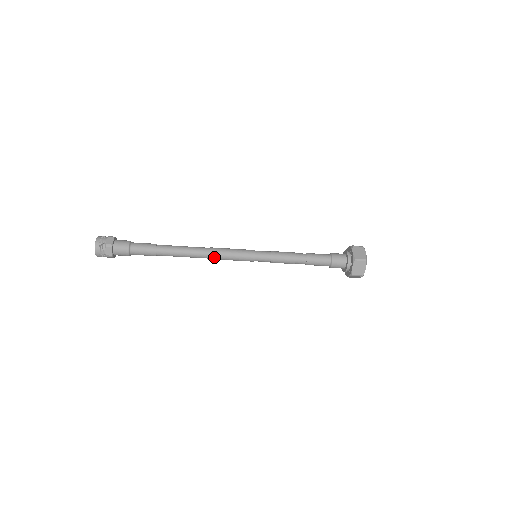
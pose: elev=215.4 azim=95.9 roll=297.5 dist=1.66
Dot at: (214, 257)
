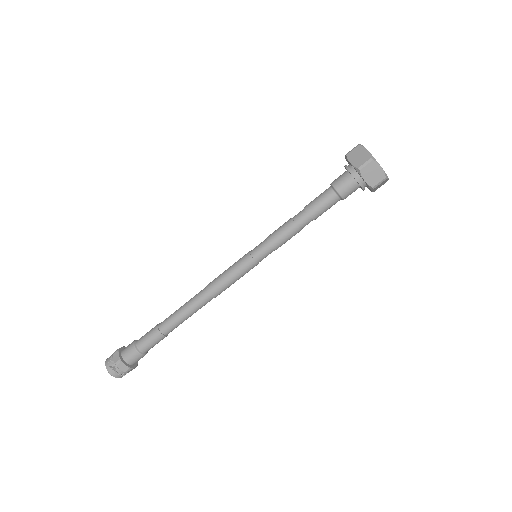
Dot at: (216, 293)
